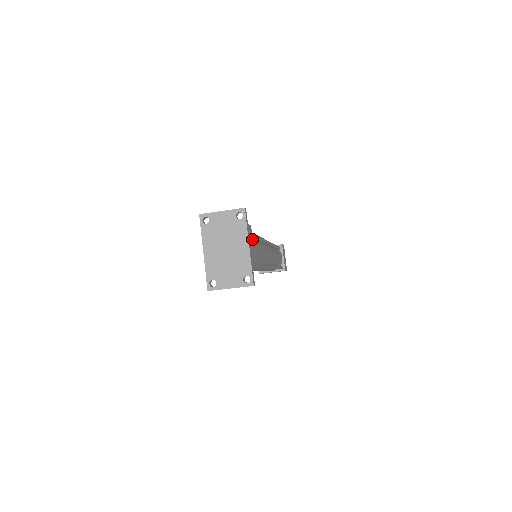
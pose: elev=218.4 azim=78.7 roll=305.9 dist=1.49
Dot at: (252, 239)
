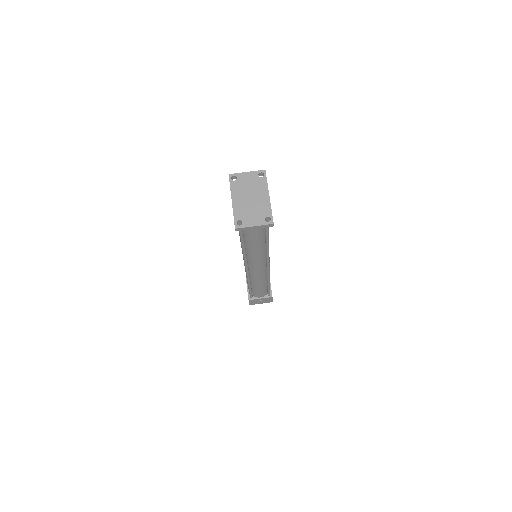
Dot at: occluded
